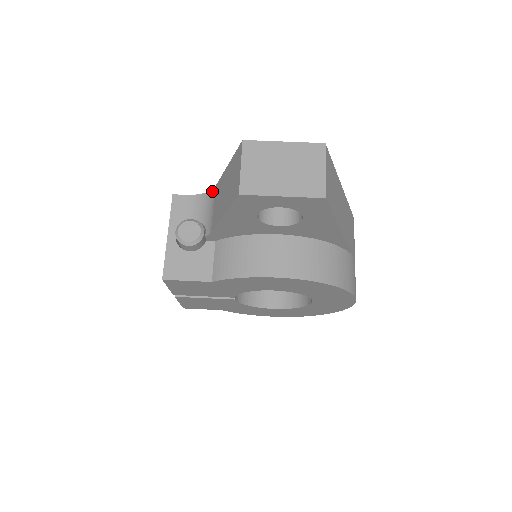
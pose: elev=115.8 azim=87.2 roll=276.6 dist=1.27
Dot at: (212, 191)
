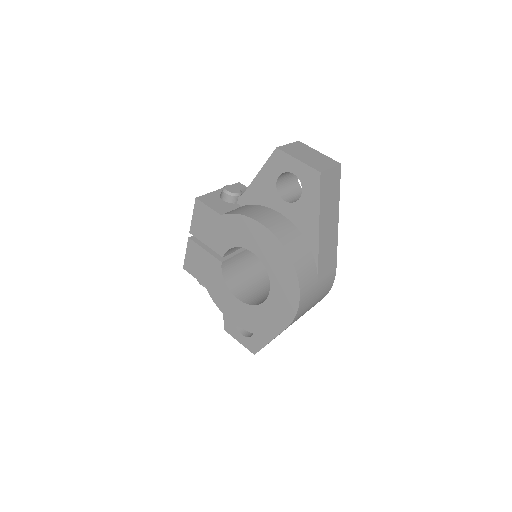
Dot at: occluded
